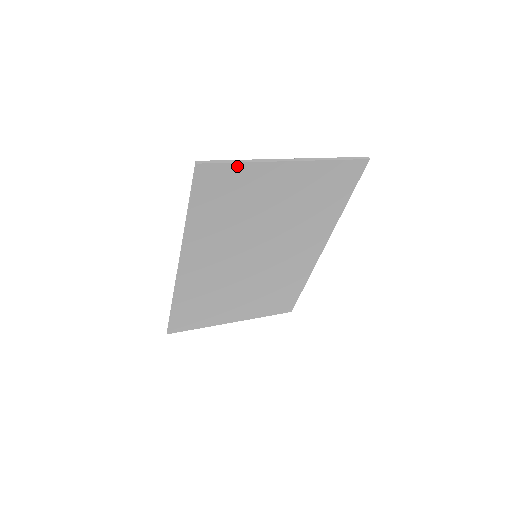
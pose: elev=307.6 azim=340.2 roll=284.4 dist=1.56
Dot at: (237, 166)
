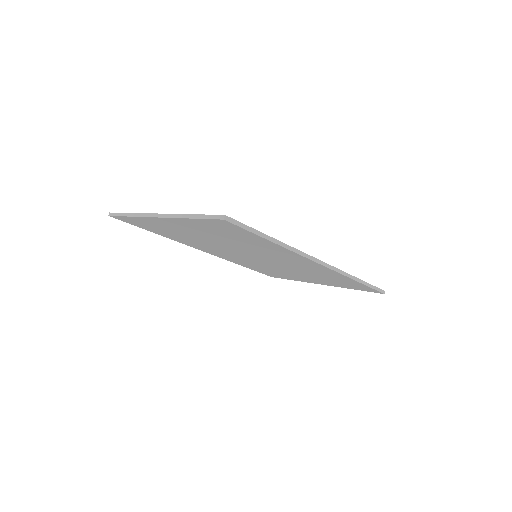
Dot at: (131, 217)
